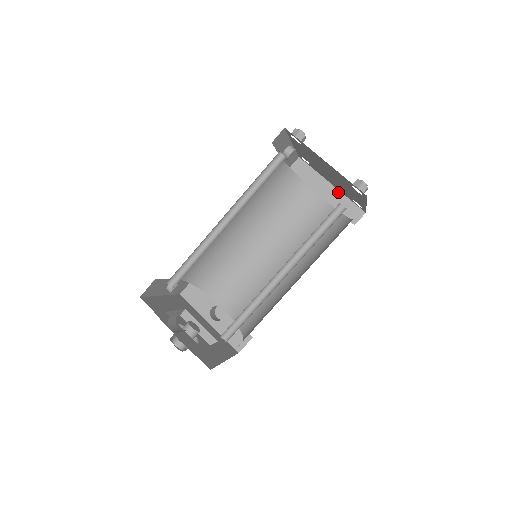
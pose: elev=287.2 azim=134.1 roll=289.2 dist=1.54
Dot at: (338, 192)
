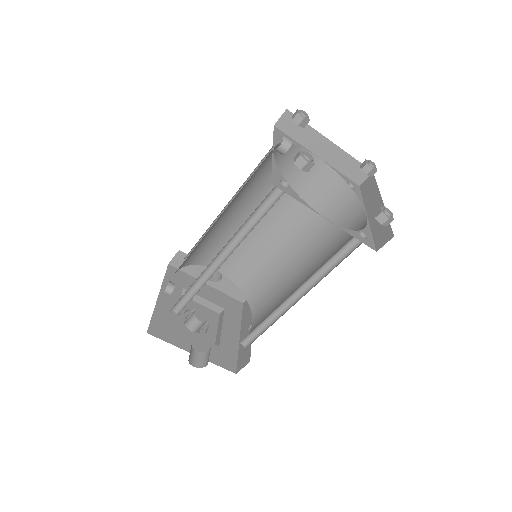
Dot at: (340, 150)
